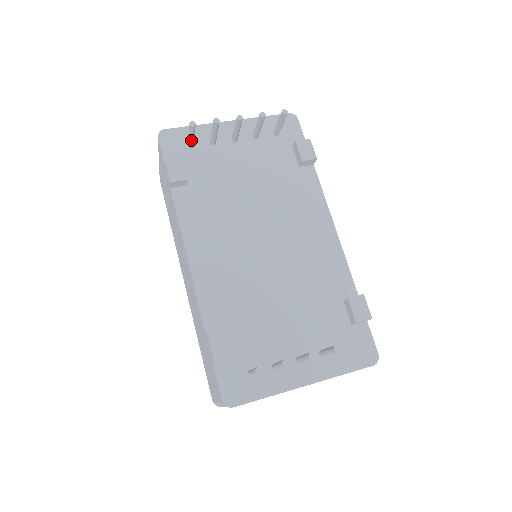
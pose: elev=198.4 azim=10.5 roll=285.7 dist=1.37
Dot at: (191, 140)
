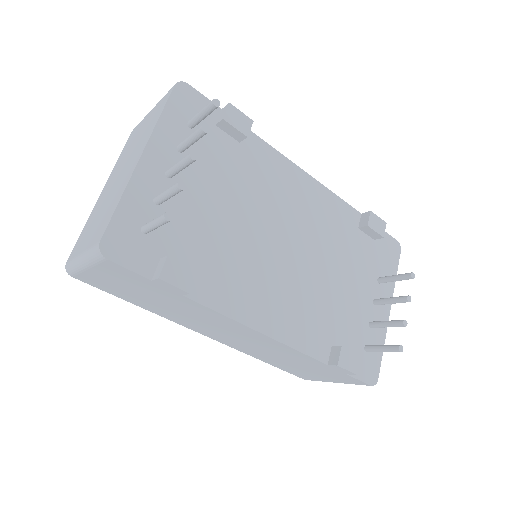
Dot at: (156, 228)
